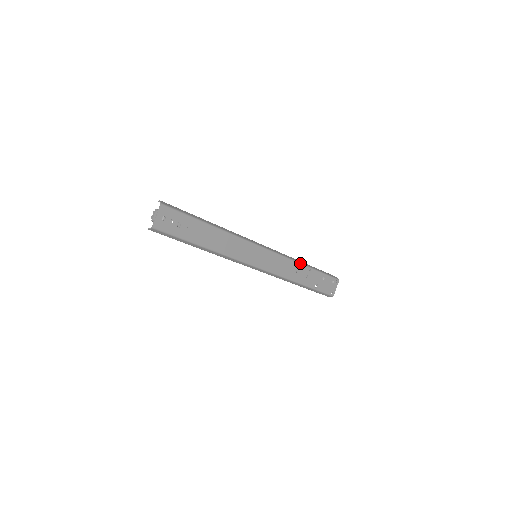
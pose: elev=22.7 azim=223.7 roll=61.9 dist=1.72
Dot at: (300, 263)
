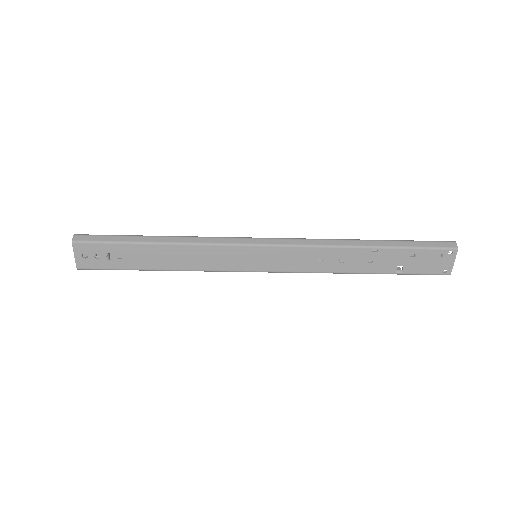
Dot at: (348, 246)
